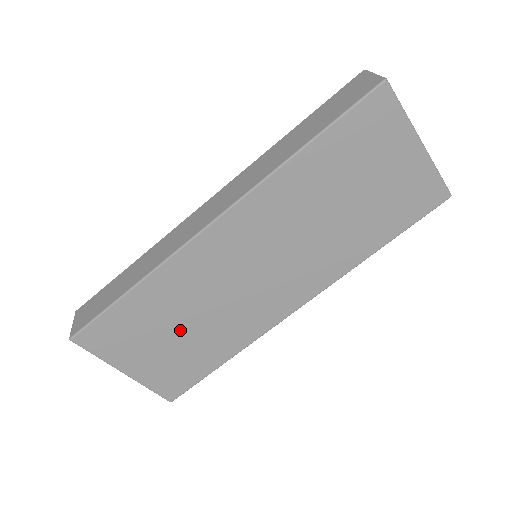
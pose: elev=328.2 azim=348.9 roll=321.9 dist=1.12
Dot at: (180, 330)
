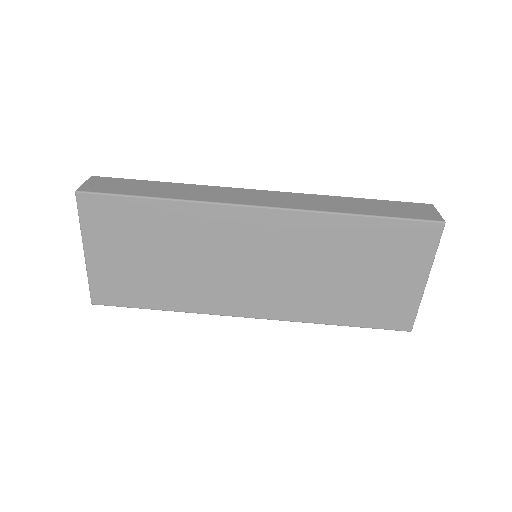
Dot at: (158, 258)
